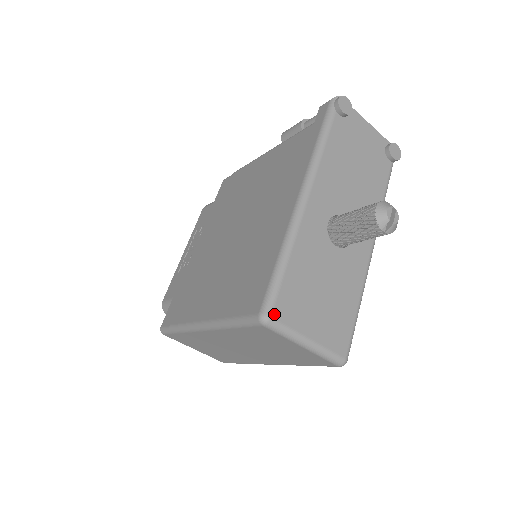
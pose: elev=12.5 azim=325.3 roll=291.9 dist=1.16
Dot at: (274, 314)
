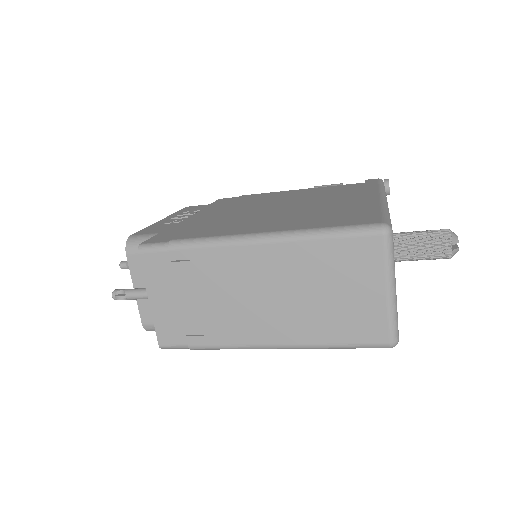
Dot at: occluded
